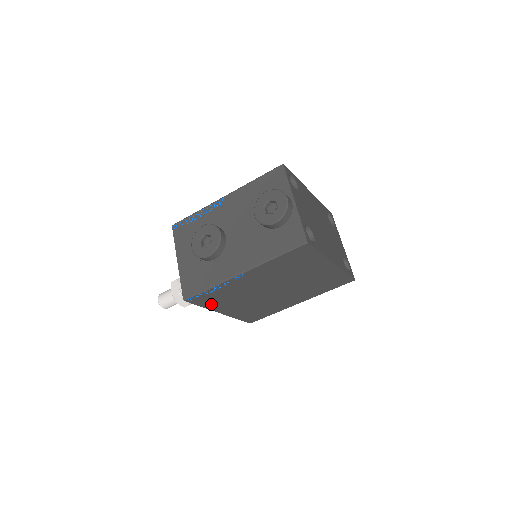
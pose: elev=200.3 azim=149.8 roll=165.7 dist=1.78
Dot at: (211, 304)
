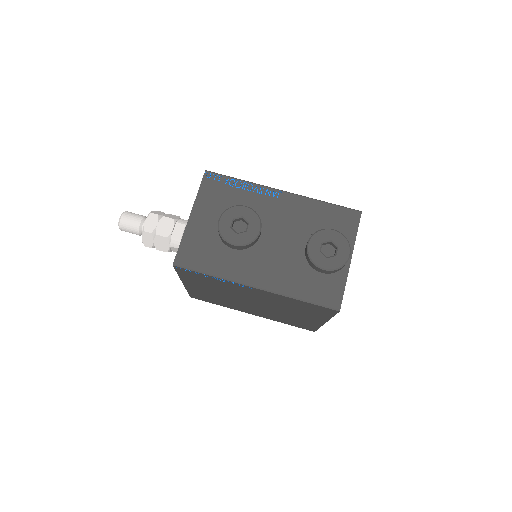
Dot at: (189, 278)
